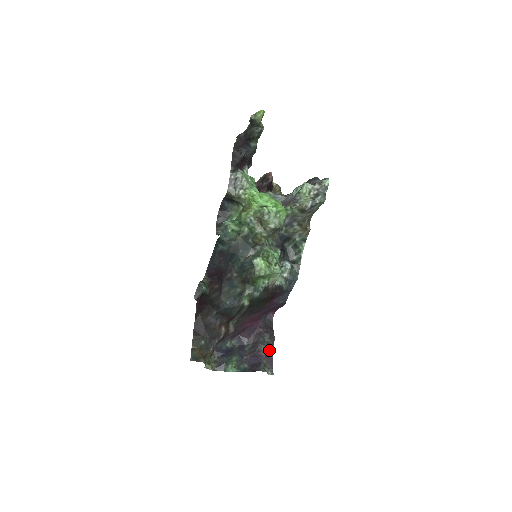
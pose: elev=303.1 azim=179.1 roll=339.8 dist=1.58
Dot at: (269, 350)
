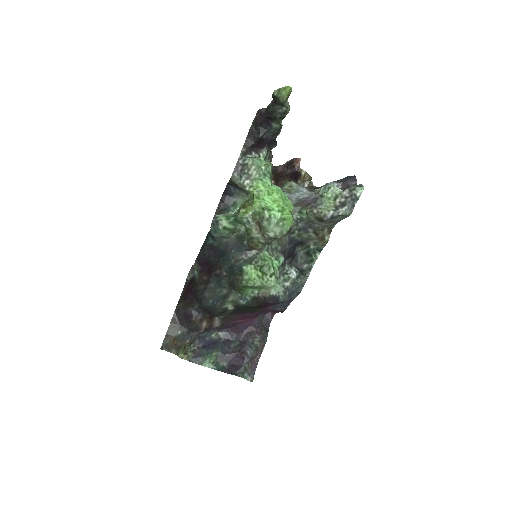
Dot at: (255, 354)
